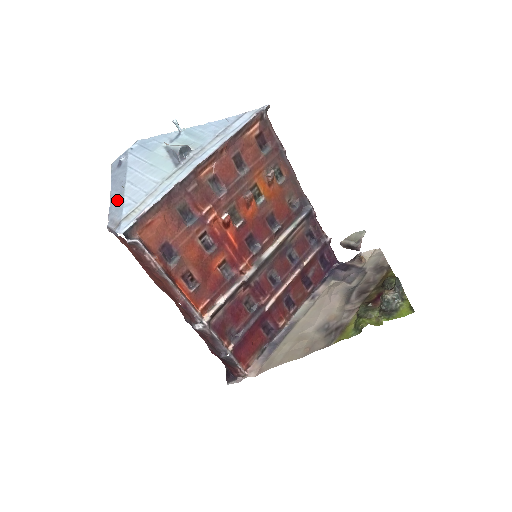
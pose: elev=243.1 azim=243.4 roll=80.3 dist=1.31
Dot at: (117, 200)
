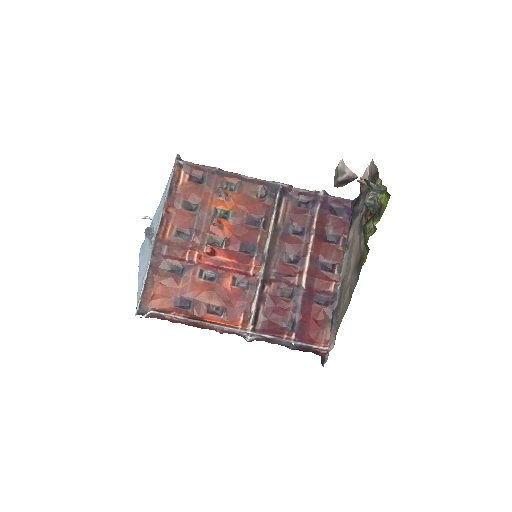
Dot at: occluded
